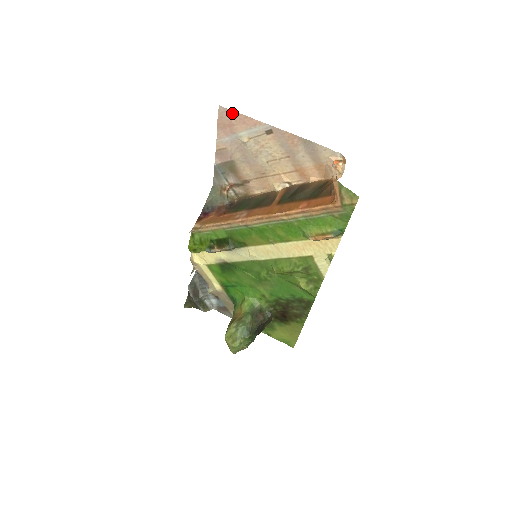
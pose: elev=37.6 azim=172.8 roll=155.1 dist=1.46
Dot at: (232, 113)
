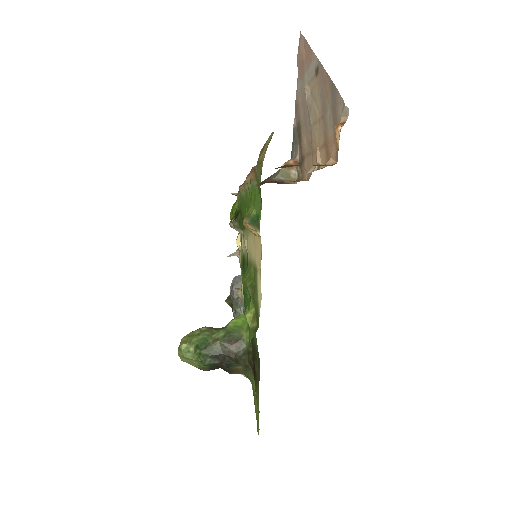
Dot at: (304, 42)
